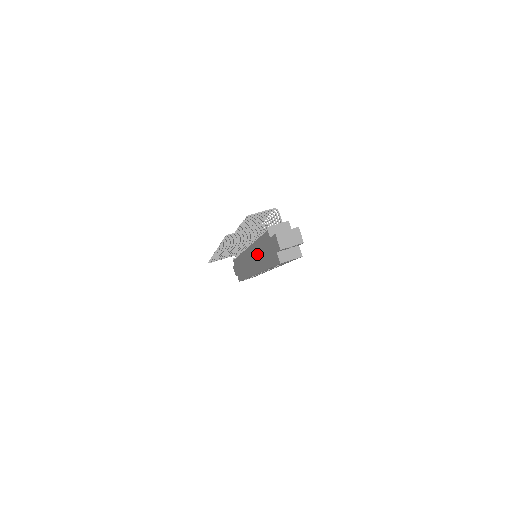
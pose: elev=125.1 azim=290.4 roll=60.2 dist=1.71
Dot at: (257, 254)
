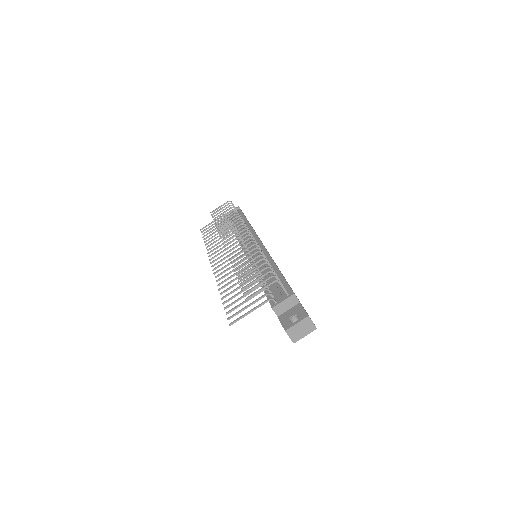
Dot at: occluded
